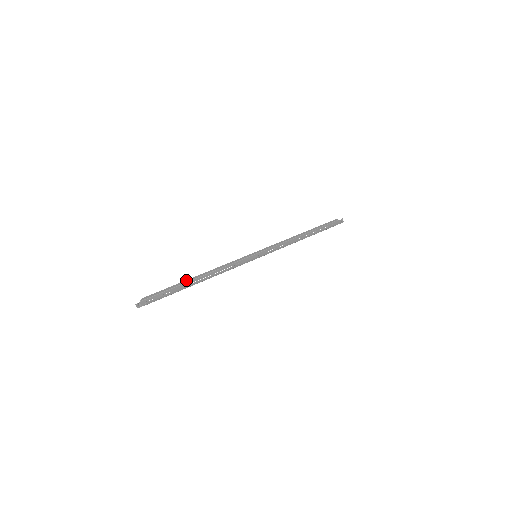
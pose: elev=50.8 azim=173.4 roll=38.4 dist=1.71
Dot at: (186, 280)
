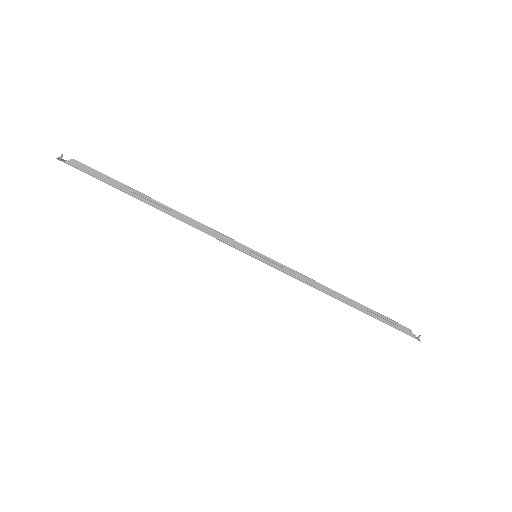
Dot at: occluded
